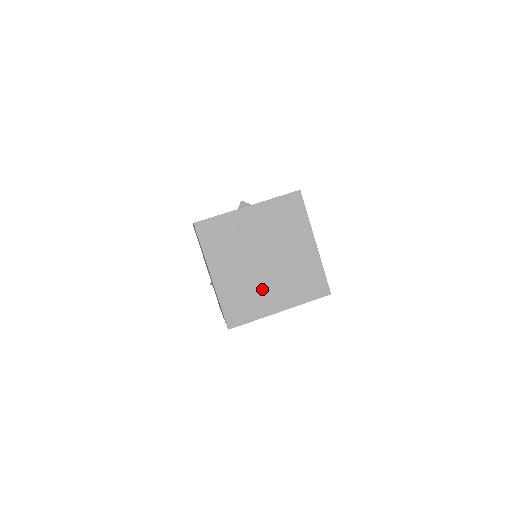
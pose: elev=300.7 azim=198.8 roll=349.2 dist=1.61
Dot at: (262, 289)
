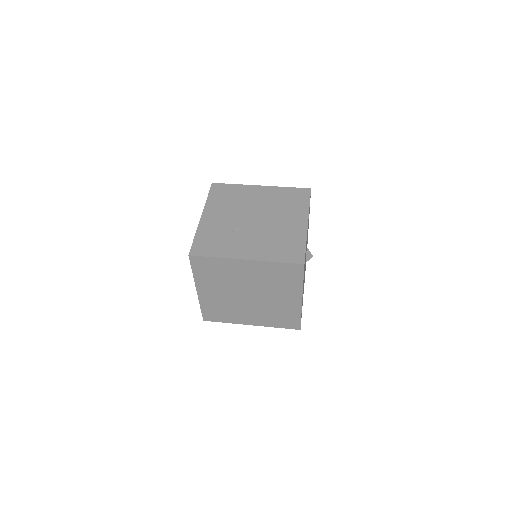
Dot at: (275, 304)
